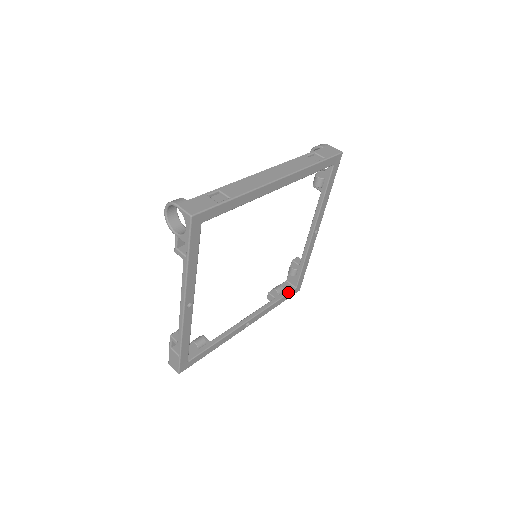
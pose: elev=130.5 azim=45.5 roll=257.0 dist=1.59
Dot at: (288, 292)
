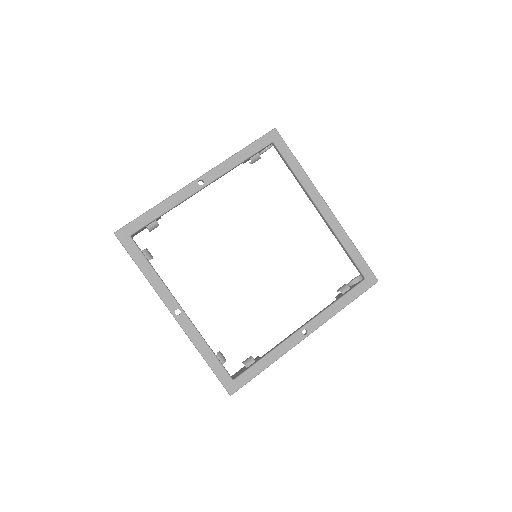
Dot at: occluded
